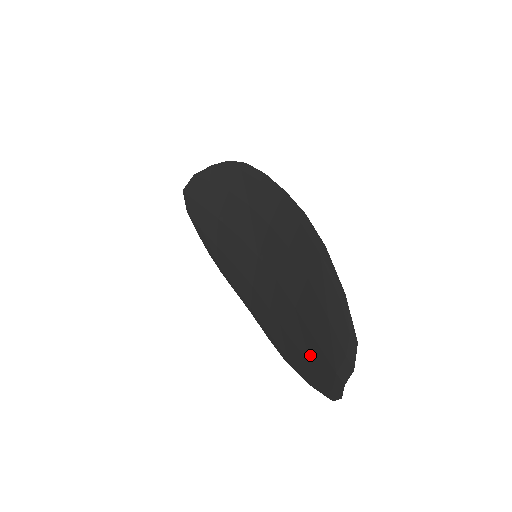
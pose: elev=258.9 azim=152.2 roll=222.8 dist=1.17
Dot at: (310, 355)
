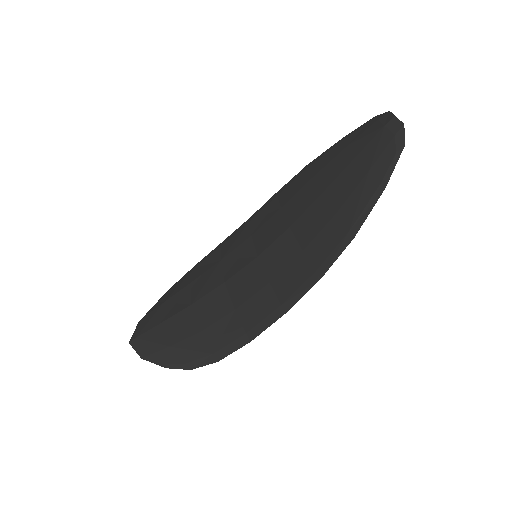
Dot at: (362, 170)
